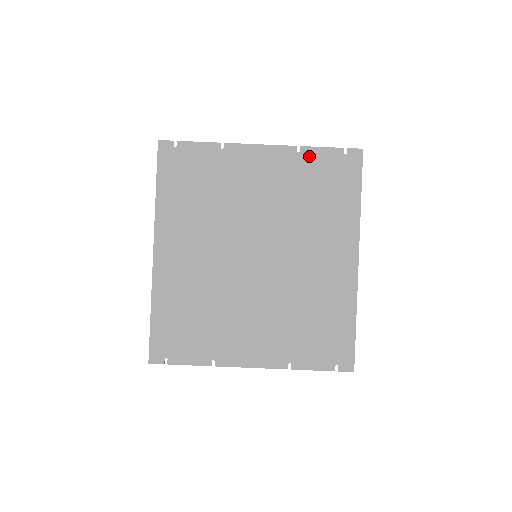
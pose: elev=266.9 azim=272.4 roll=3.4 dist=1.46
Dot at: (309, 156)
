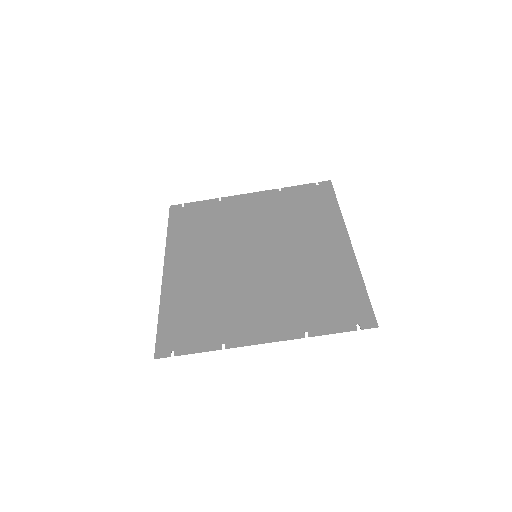
Dot at: (289, 192)
